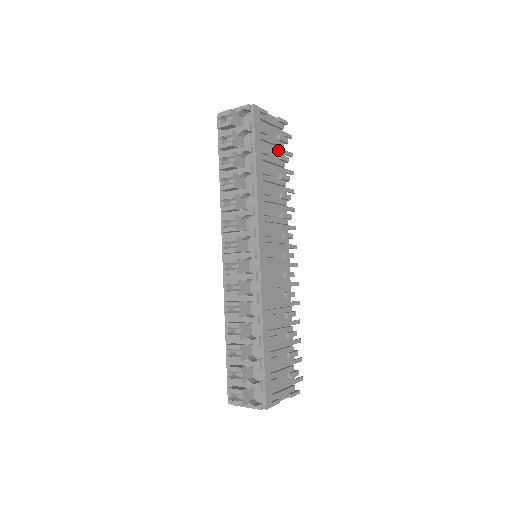
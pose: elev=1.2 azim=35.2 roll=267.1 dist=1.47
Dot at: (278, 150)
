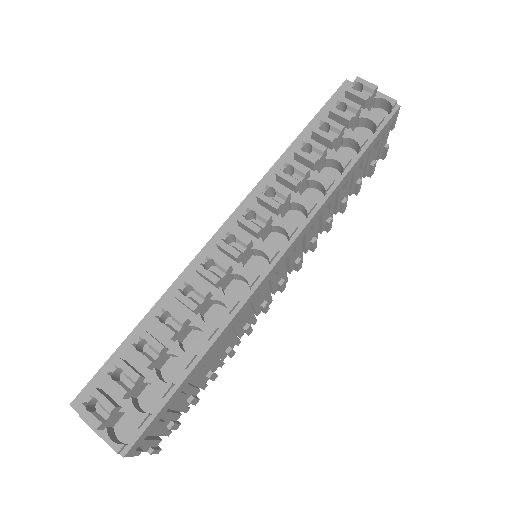
Dot at: occluded
